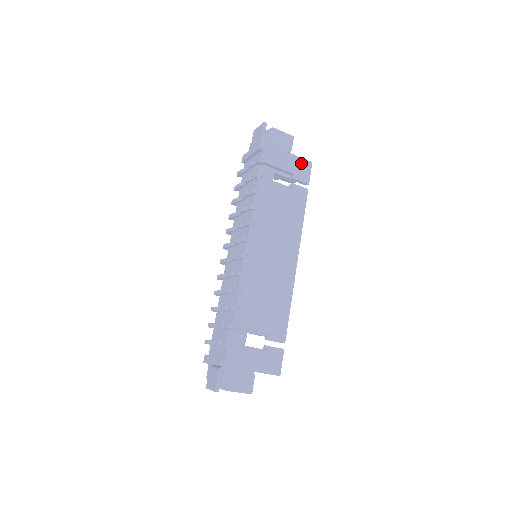
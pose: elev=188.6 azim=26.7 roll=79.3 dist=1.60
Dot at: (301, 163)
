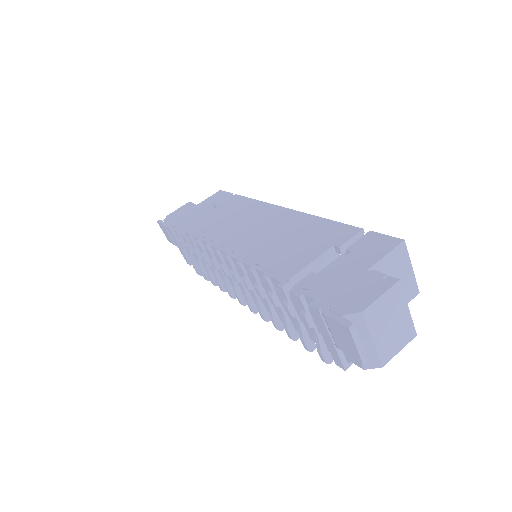
Dot at: (211, 198)
